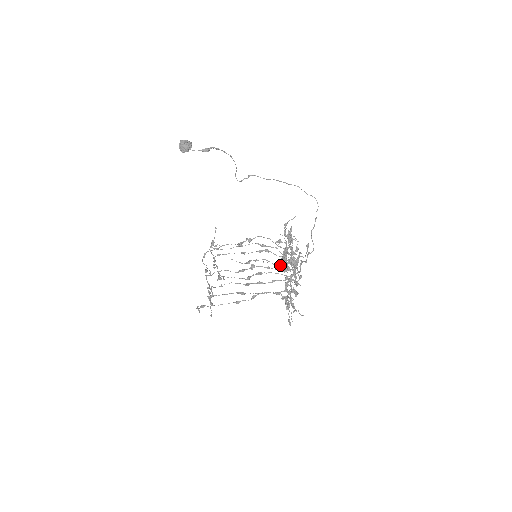
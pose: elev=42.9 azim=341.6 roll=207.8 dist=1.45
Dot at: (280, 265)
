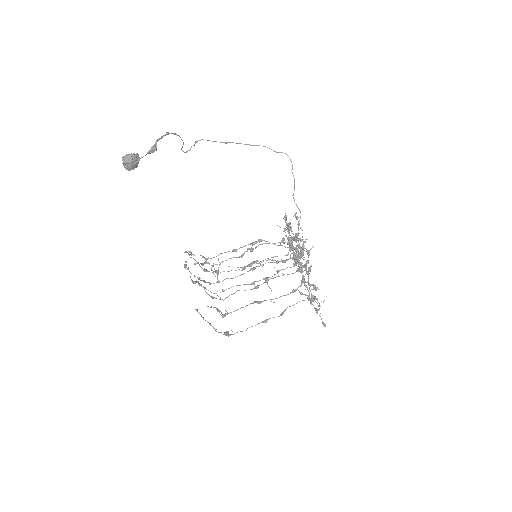
Dot at: (287, 260)
